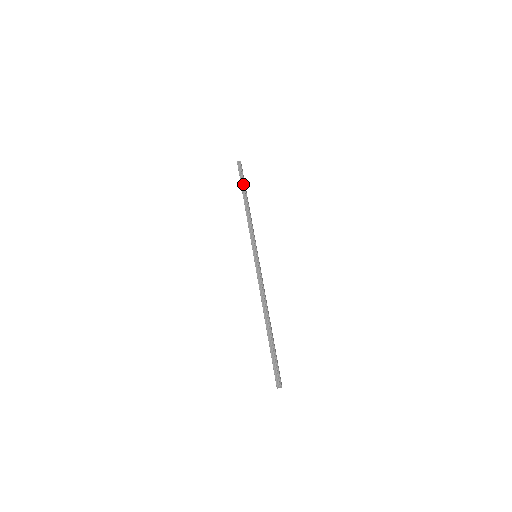
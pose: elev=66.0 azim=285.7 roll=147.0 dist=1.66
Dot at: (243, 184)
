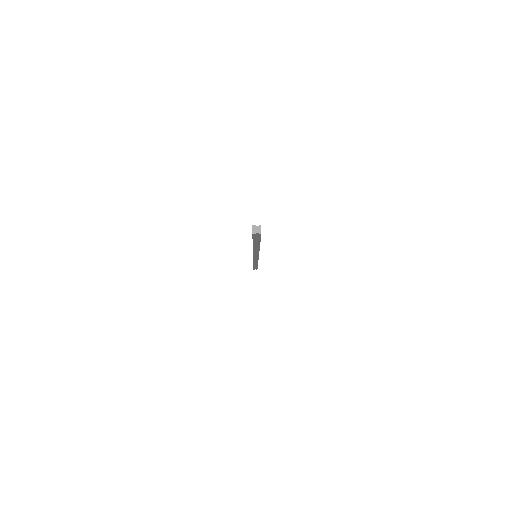
Dot at: occluded
